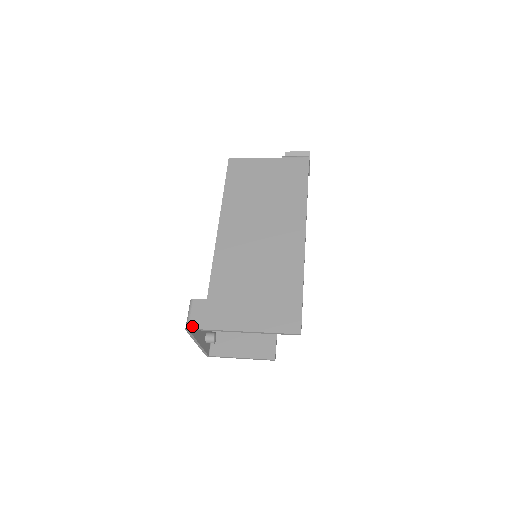
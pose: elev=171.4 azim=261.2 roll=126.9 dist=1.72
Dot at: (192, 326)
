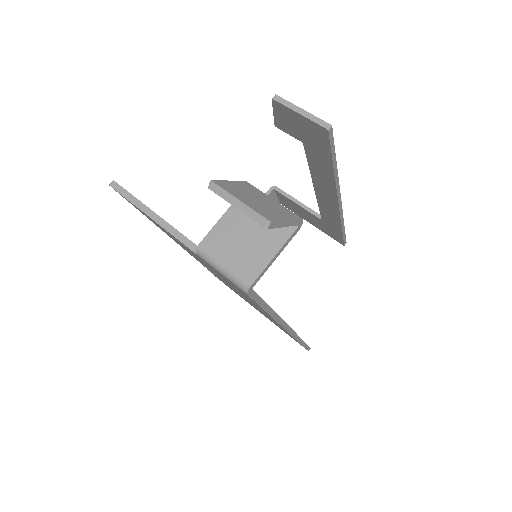
Dot at: occluded
